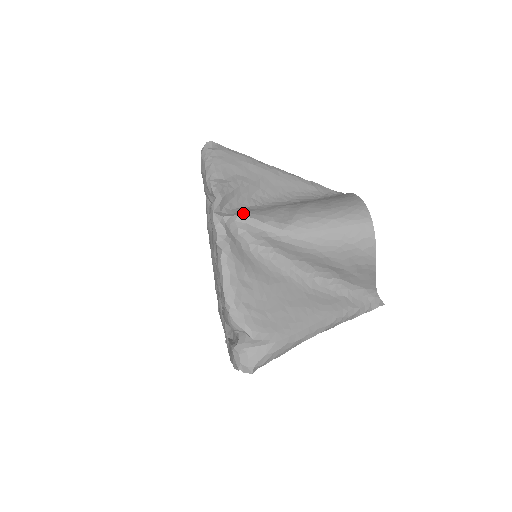
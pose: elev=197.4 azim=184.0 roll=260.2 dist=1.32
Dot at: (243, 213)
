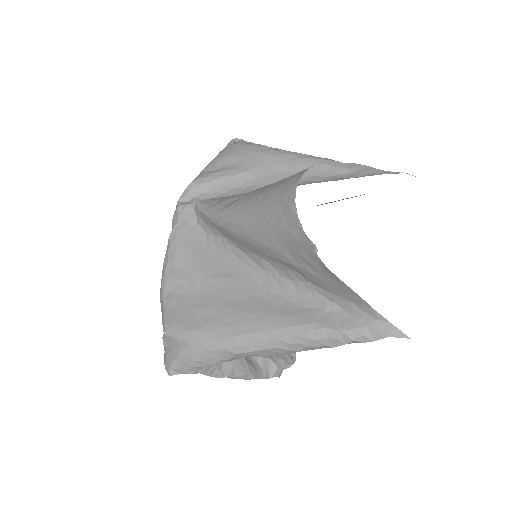
Dot at: (203, 200)
